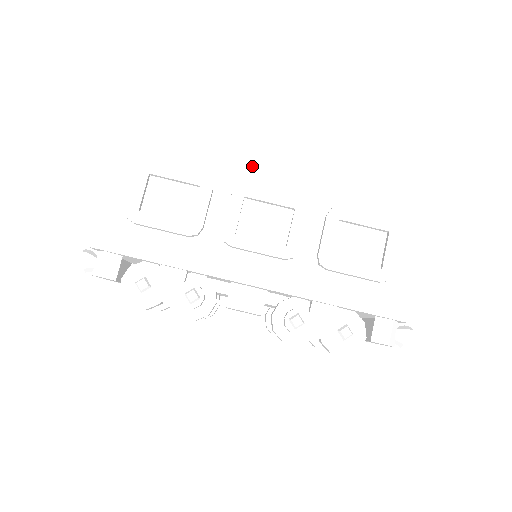
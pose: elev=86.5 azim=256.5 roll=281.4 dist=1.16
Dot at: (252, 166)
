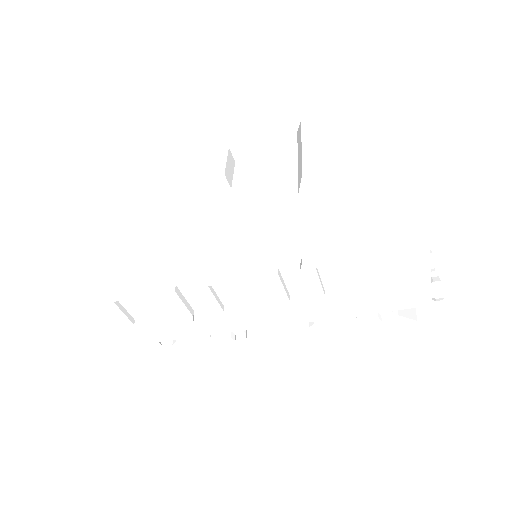
Dot at: (193, 255)
